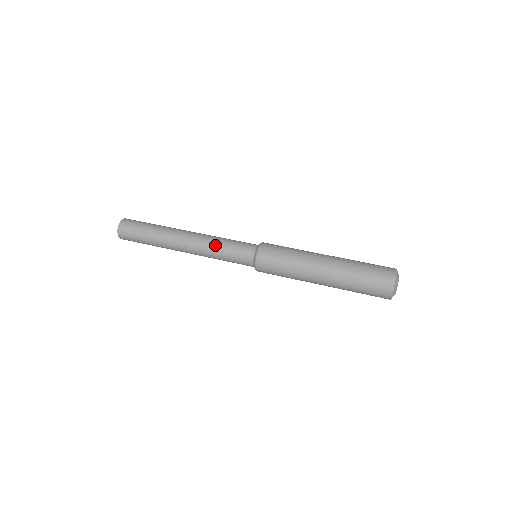
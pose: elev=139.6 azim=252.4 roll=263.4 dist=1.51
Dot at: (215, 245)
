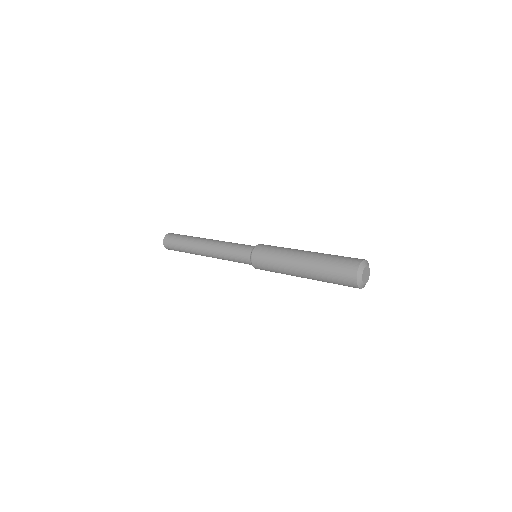
Dot at: (225, 246)
